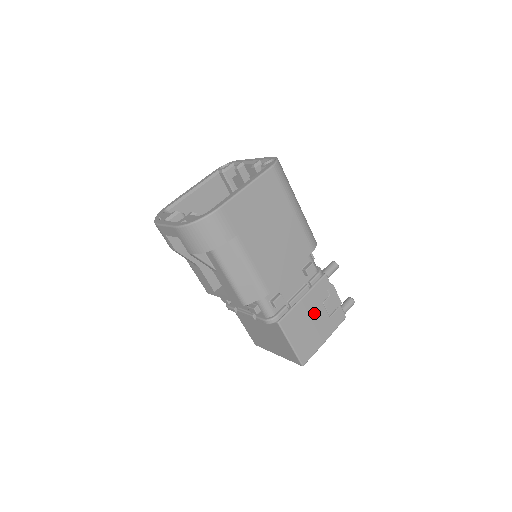
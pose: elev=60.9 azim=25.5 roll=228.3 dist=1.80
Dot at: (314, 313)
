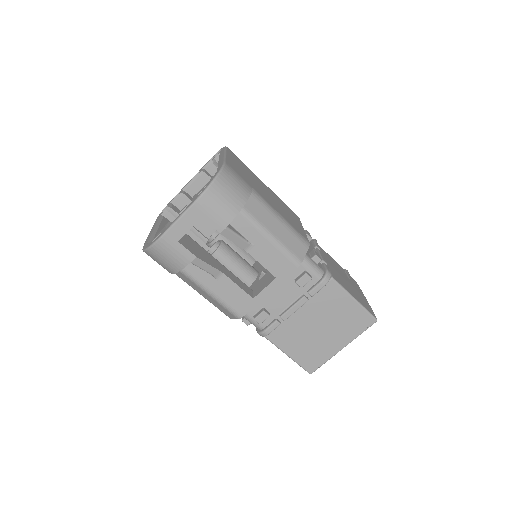
Dot at: occluded
